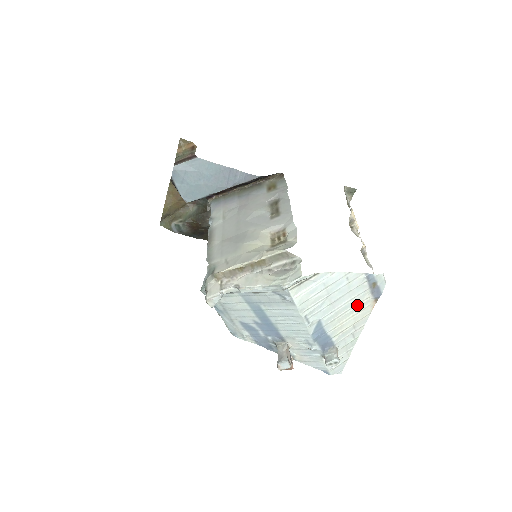
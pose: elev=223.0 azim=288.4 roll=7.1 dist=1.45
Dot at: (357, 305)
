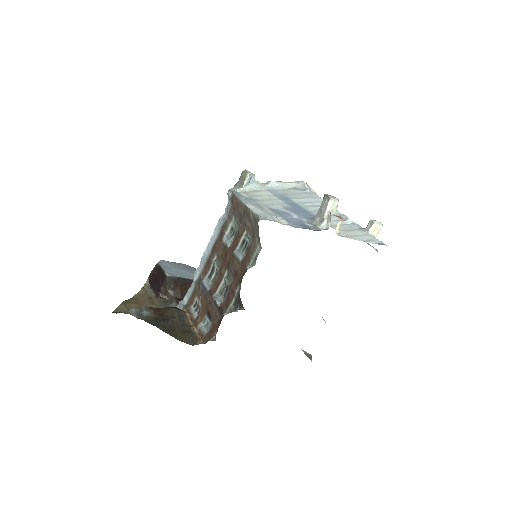
Dot at: occluded
